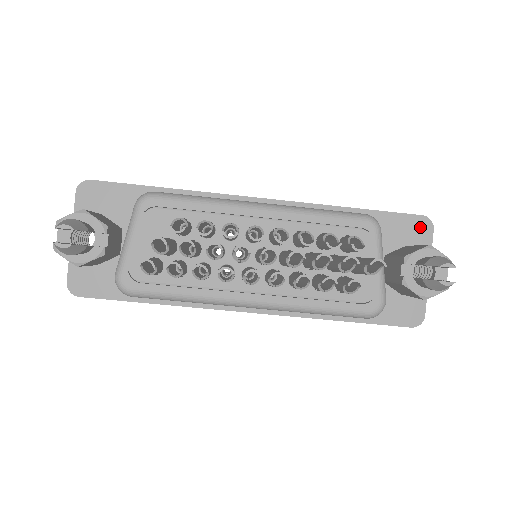
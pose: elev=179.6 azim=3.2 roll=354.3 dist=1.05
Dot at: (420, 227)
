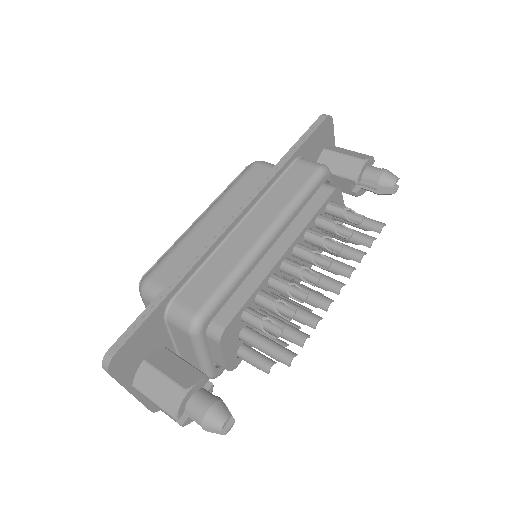
Dot at: (327, 127)
